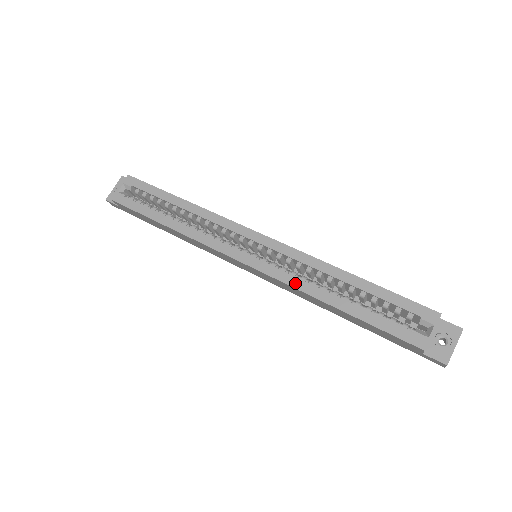
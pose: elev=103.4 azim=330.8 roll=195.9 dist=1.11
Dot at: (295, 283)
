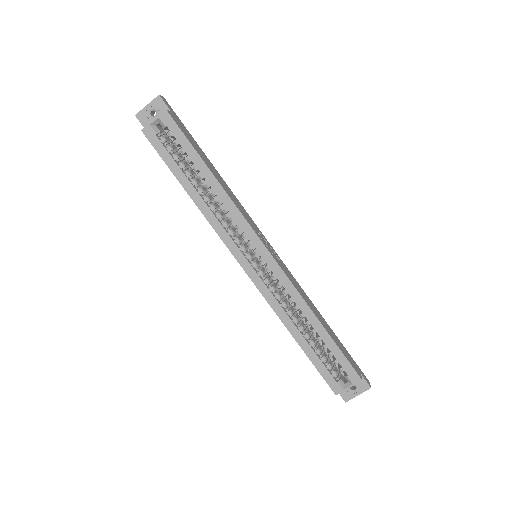
Dot at: (275, 306)
